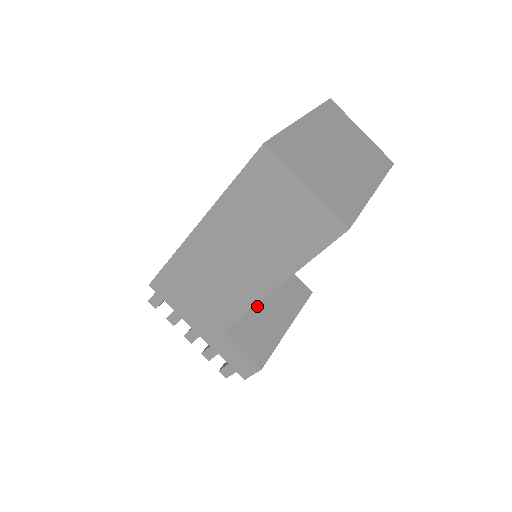
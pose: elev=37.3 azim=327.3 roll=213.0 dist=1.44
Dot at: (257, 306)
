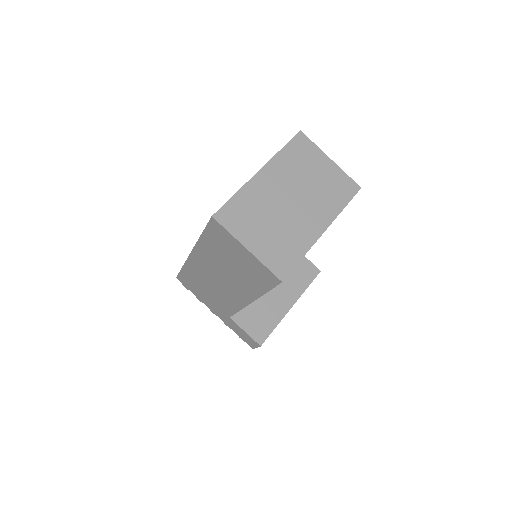
Dot at: occluded
